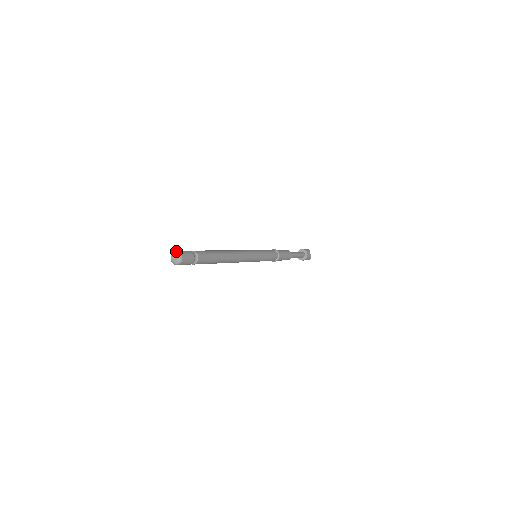
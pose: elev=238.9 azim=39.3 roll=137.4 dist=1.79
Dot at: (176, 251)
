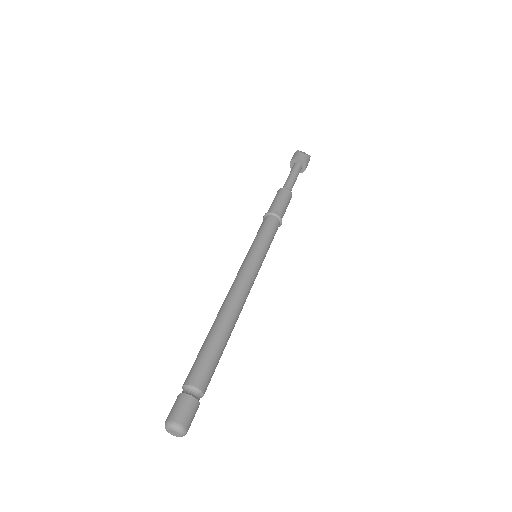
Dot at: (165, 425)
